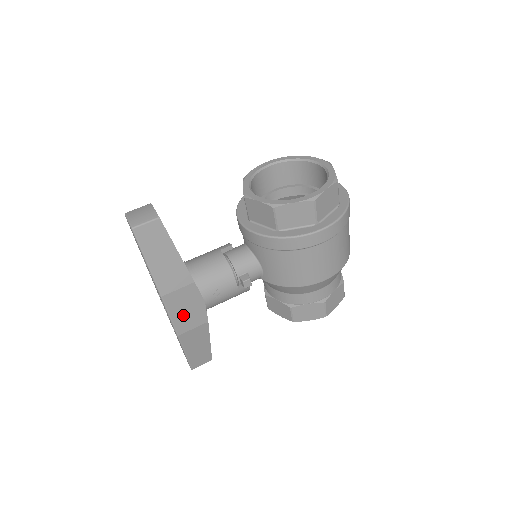
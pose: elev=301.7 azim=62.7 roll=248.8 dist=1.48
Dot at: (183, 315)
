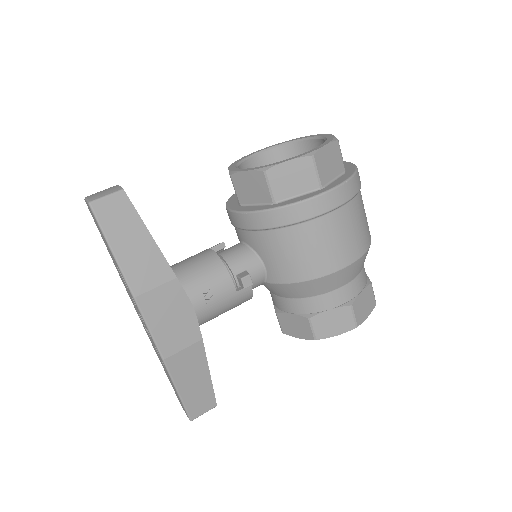
Dot at: (167, 328)
